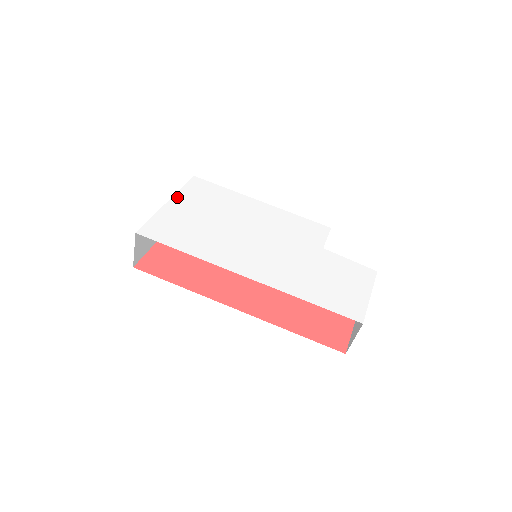
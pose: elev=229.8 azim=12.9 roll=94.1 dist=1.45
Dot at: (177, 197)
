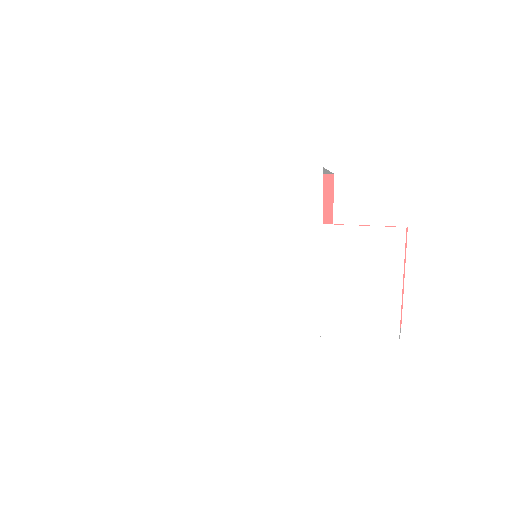
Dot at: (138, 239)
